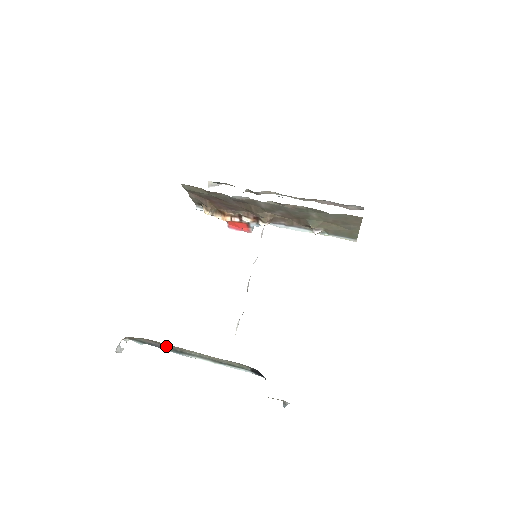
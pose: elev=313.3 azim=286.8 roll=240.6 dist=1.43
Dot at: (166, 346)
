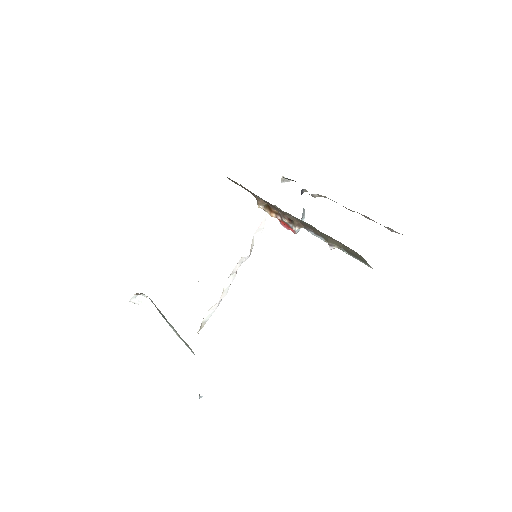
Dot at: (159, 310)
